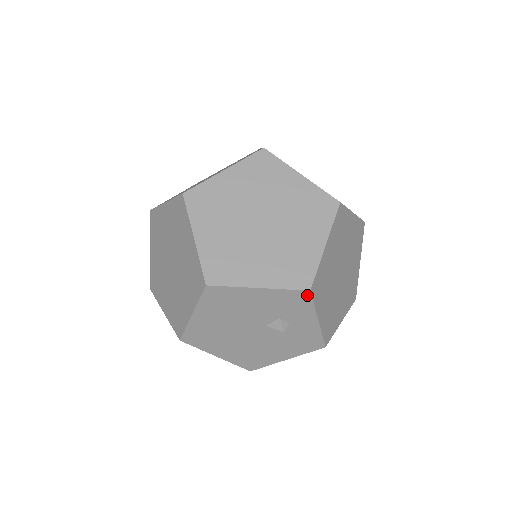
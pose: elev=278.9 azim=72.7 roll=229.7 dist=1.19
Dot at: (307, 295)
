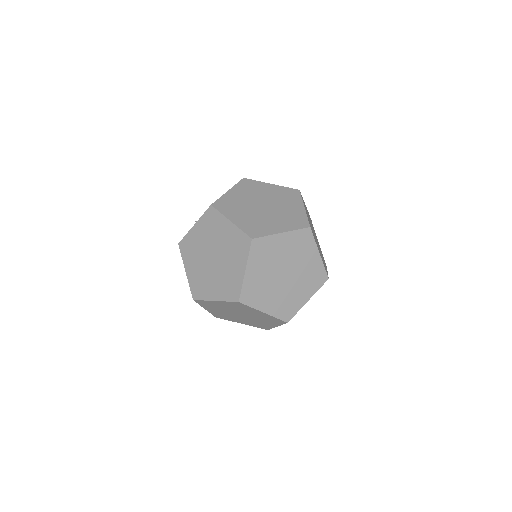
Dot at: occluded
